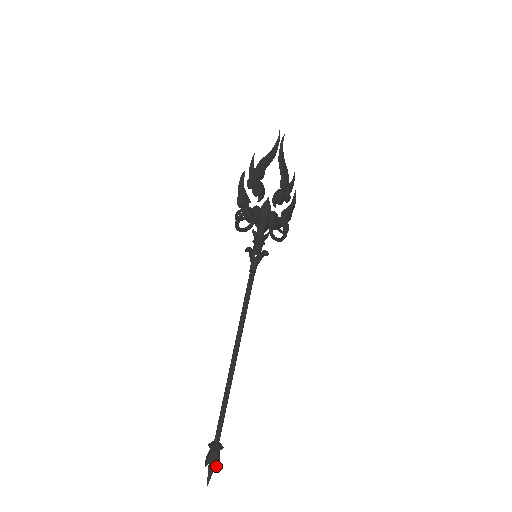
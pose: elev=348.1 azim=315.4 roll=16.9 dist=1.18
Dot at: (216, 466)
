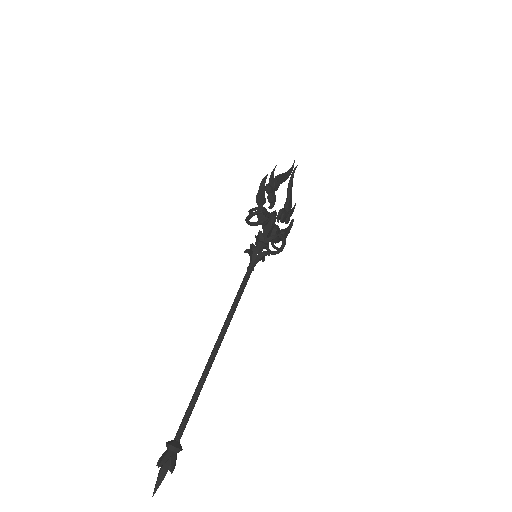
Dot at: (171, 469)
